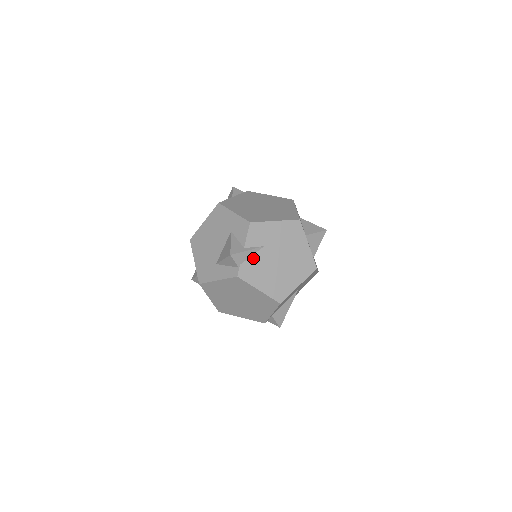
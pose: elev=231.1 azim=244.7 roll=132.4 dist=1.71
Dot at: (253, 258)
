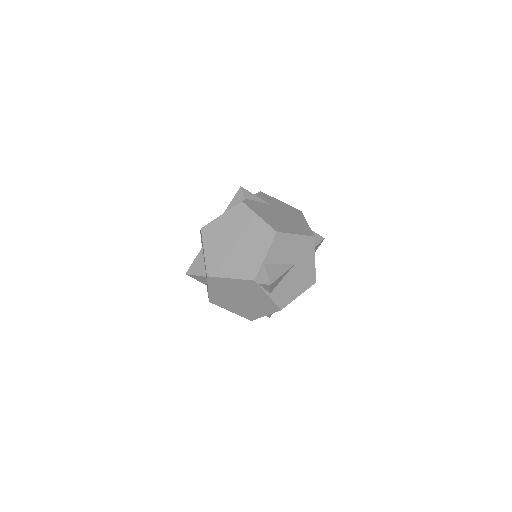
Dot at: (258, 203)
